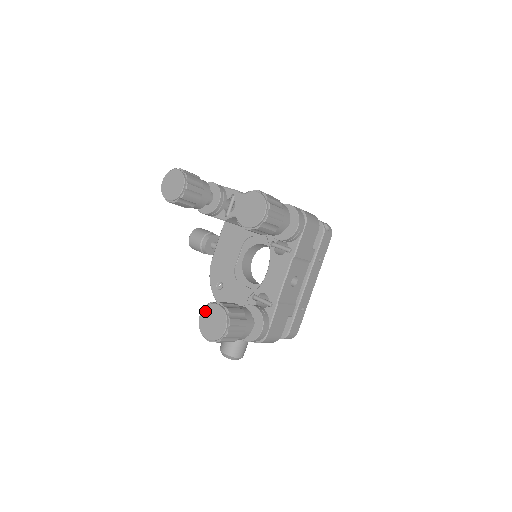
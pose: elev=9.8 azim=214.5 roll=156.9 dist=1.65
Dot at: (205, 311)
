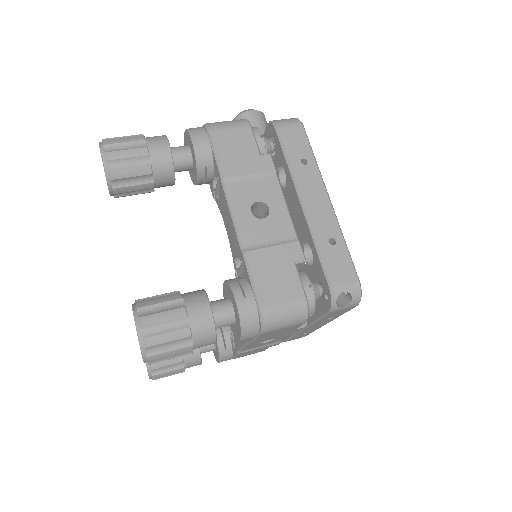
Dot at: occluded
